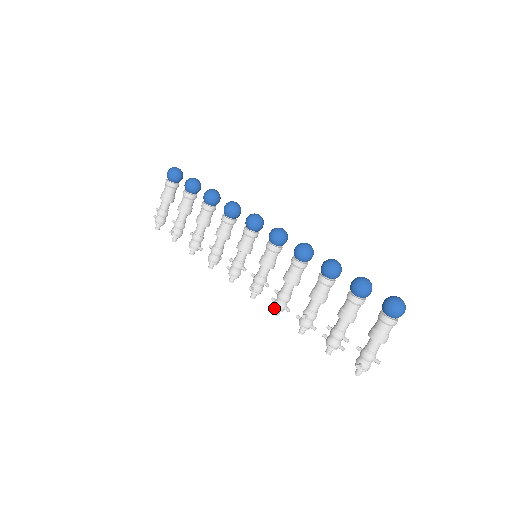
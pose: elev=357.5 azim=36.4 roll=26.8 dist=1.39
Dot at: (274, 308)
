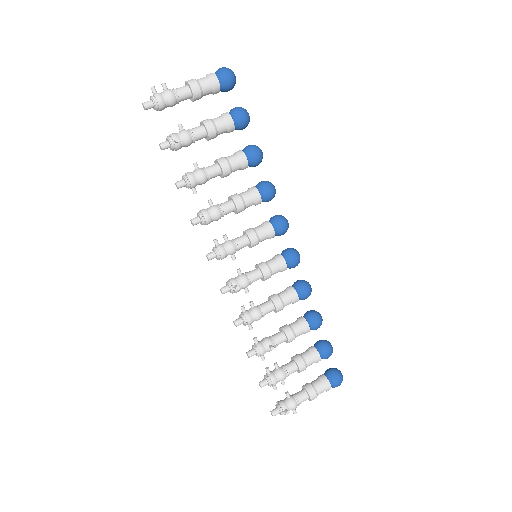
Dot at: (243, 319)
